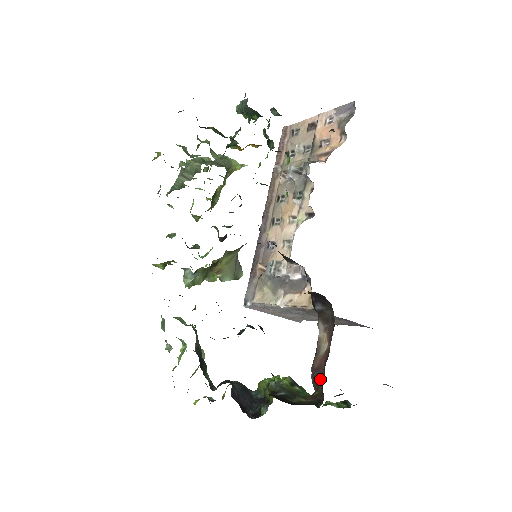
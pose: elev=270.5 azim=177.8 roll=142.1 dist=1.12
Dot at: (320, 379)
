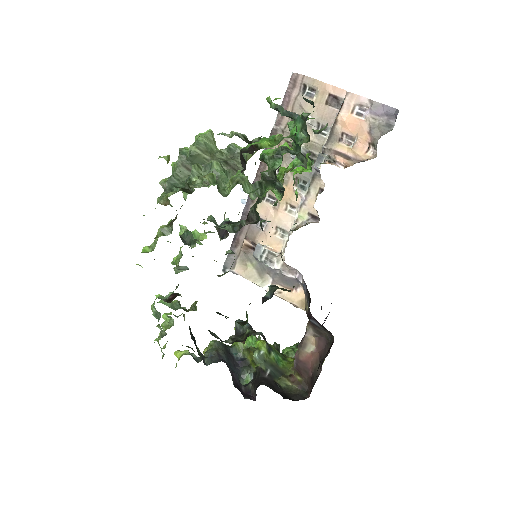
Dot at: (305, 373)
